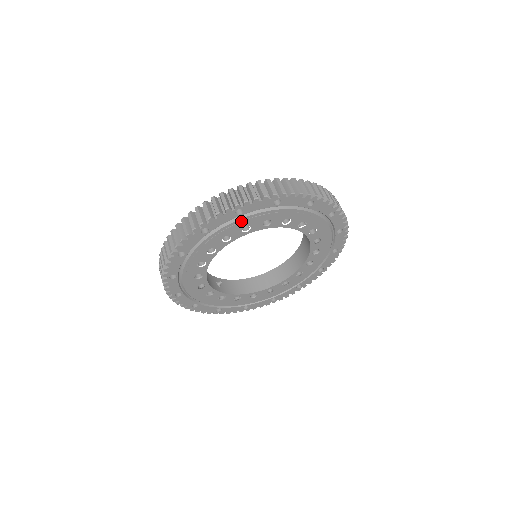
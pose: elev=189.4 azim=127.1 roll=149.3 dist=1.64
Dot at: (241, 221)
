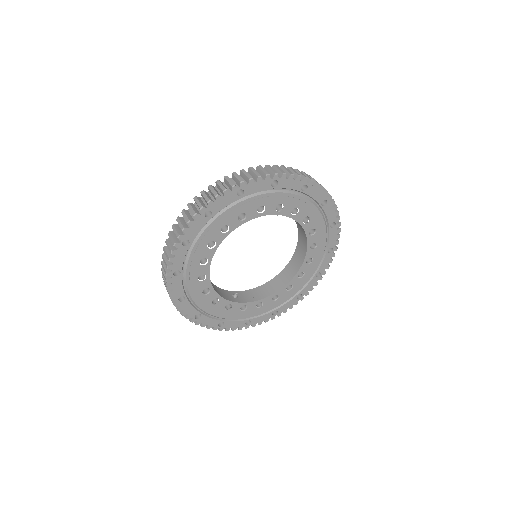
Dot at: (215, 223)
